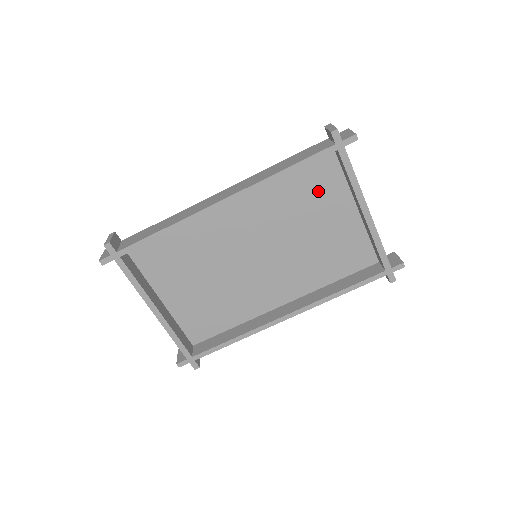
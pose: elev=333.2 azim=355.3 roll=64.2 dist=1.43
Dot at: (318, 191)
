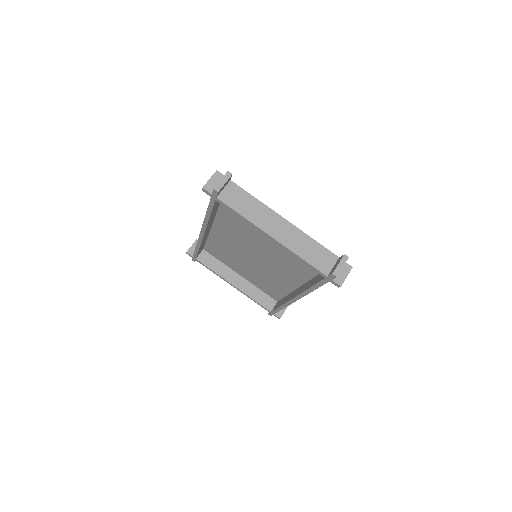
Dot at: occluded
